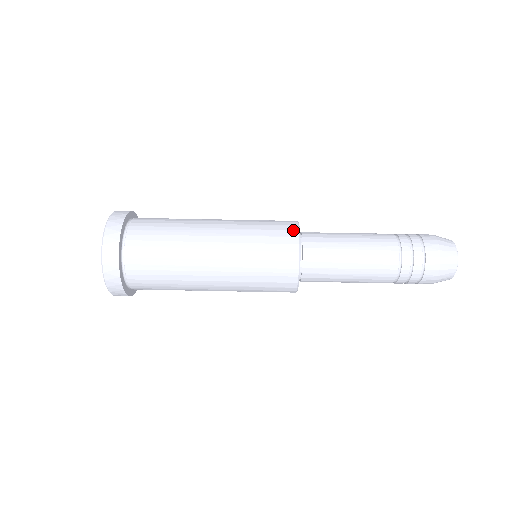
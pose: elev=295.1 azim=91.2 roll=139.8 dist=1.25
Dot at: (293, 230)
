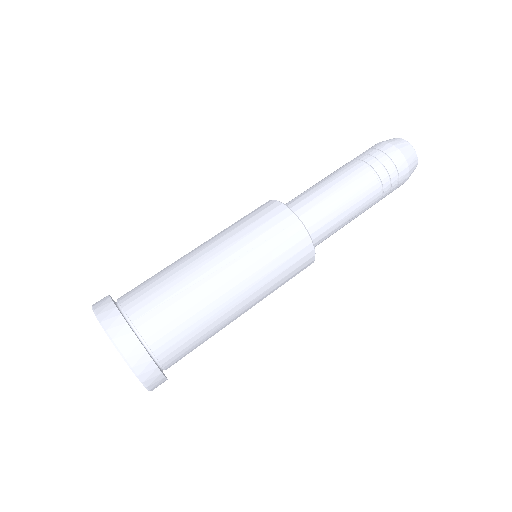
Dot at: (268, 202)
